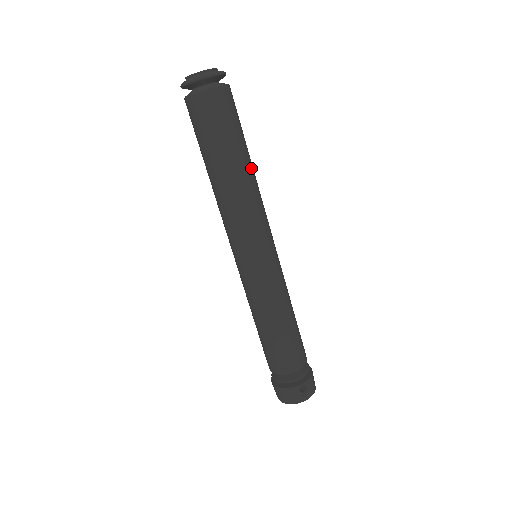
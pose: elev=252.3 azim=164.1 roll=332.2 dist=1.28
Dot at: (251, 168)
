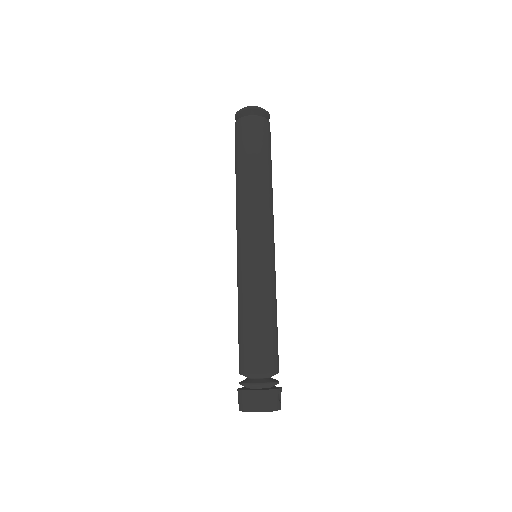
Dot at: occluded
